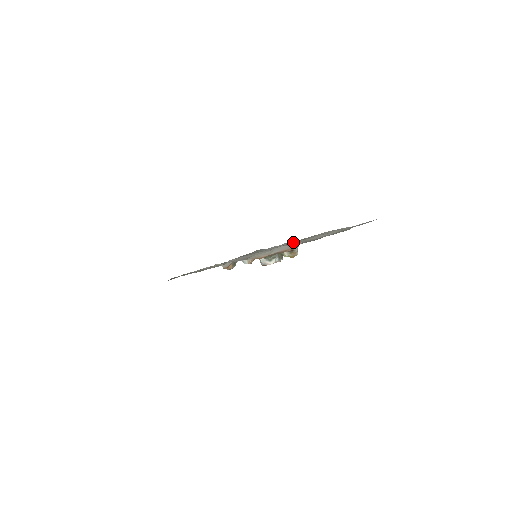
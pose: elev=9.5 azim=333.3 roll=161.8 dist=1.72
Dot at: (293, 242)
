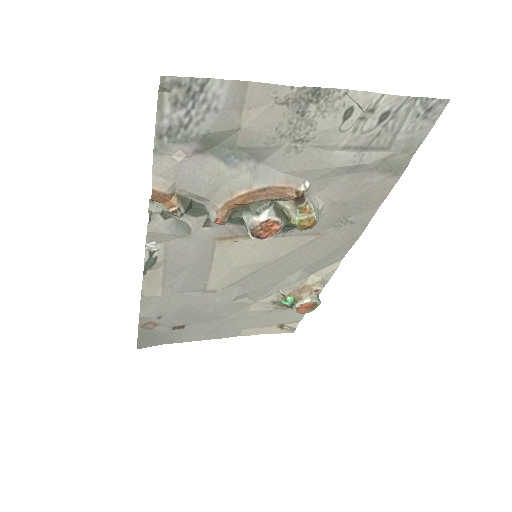
Dot at: (286, 145)
